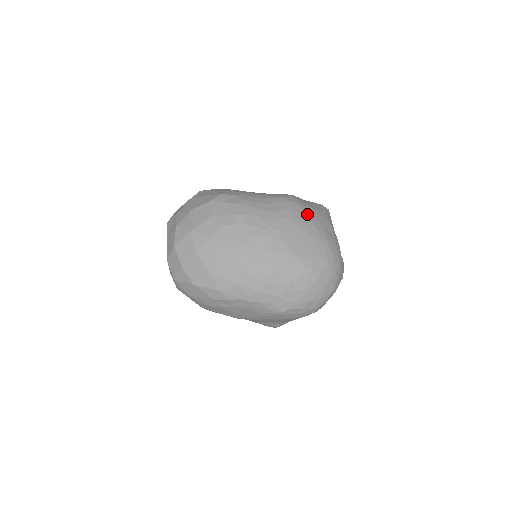
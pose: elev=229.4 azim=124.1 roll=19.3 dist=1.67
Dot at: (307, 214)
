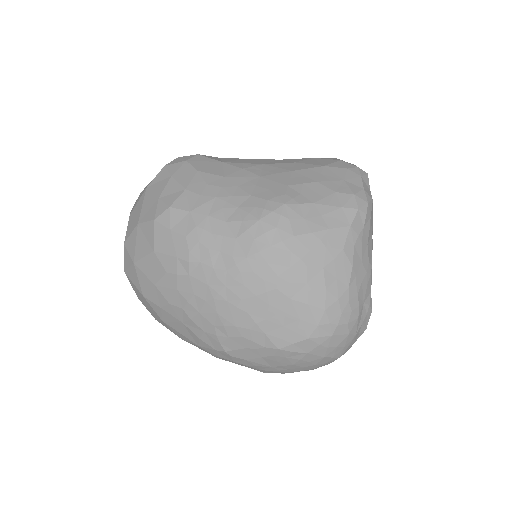
Dot at: (296, 257)
